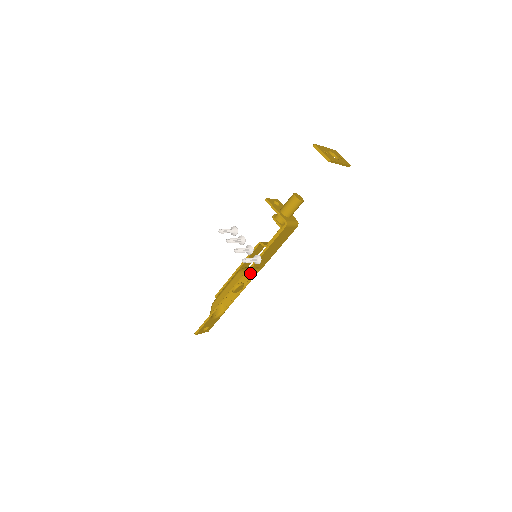
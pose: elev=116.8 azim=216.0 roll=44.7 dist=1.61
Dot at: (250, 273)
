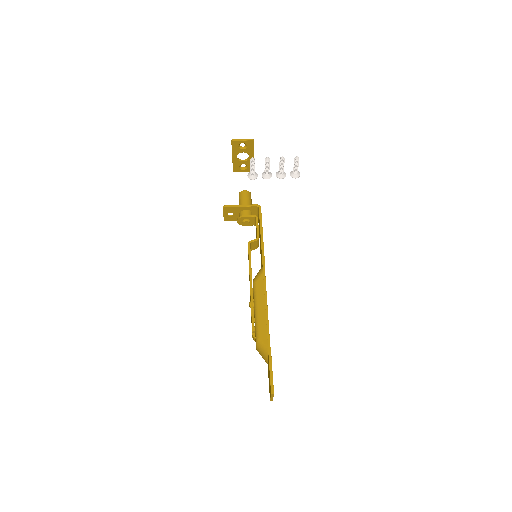
Dot at: occluded
